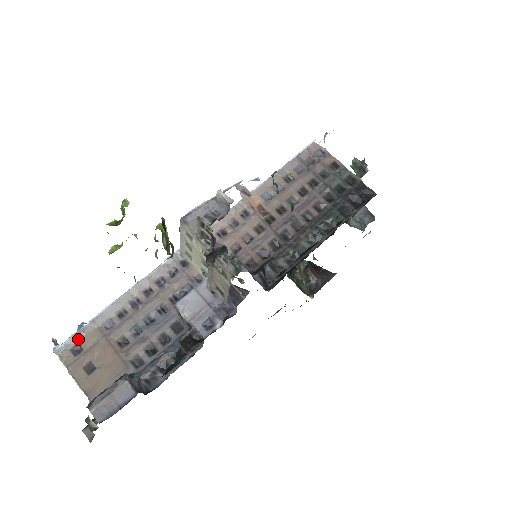
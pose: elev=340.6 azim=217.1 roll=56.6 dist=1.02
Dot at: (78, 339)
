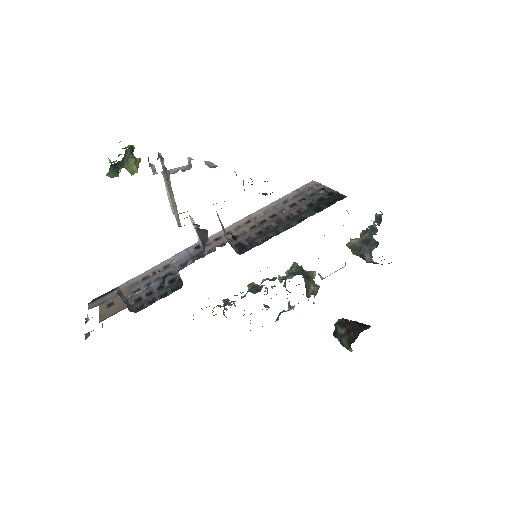
Dot at: occluded
